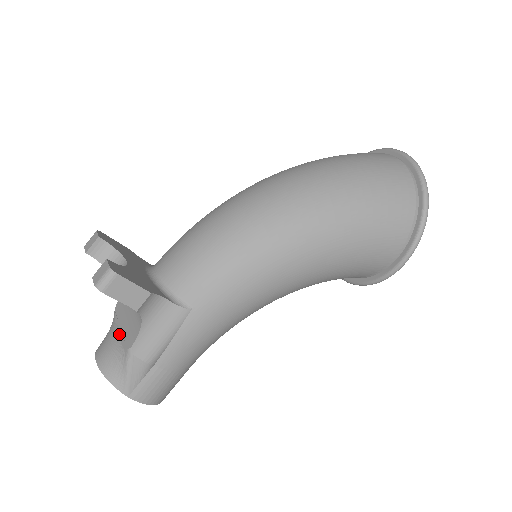
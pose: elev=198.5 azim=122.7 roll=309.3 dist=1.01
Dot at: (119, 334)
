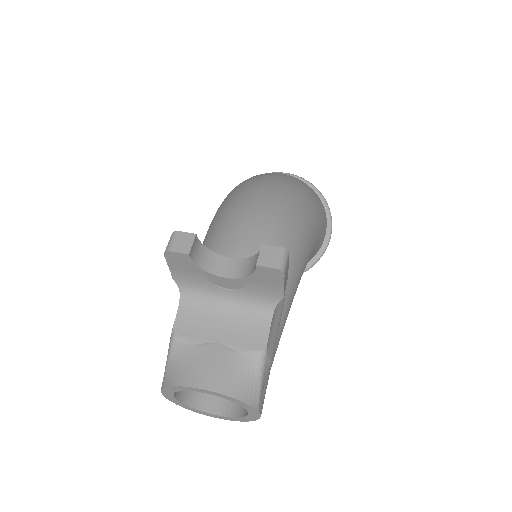
Dot at: (224, 347)
